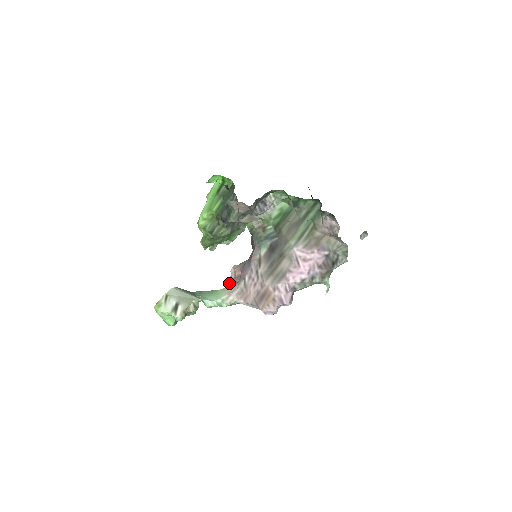
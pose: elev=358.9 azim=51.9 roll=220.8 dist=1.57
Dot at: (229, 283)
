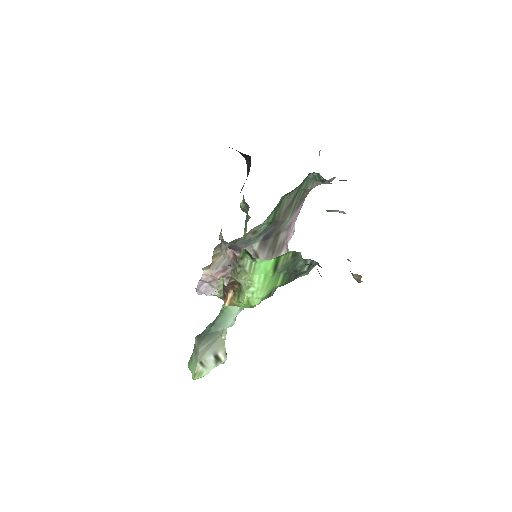
Dot at: (201, 286)
